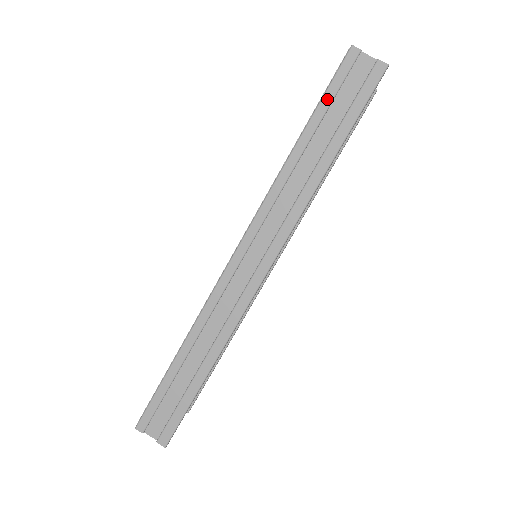
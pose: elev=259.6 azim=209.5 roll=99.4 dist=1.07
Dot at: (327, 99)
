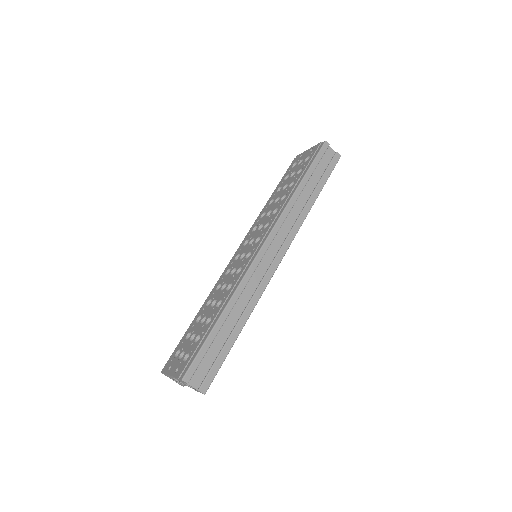
Dot at: (314, 165)
